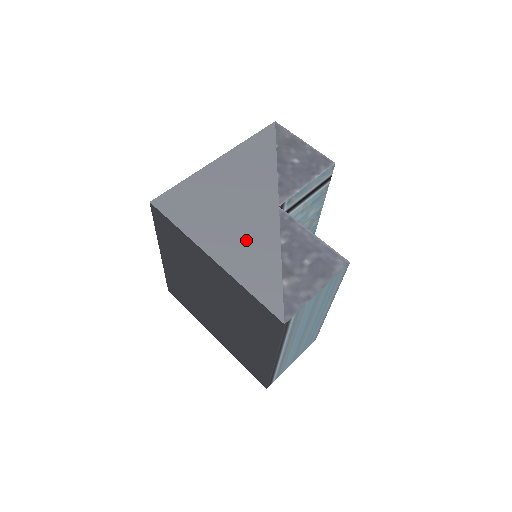
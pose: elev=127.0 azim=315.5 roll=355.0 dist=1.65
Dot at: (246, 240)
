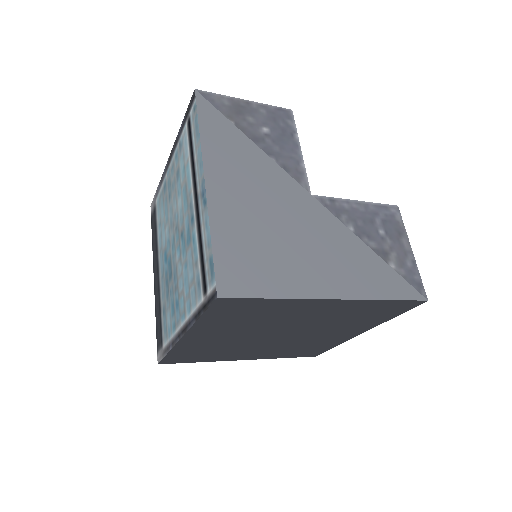
Dot at: (332, 254)
